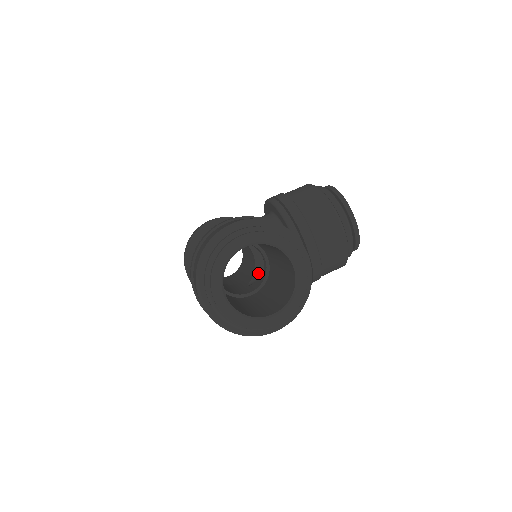
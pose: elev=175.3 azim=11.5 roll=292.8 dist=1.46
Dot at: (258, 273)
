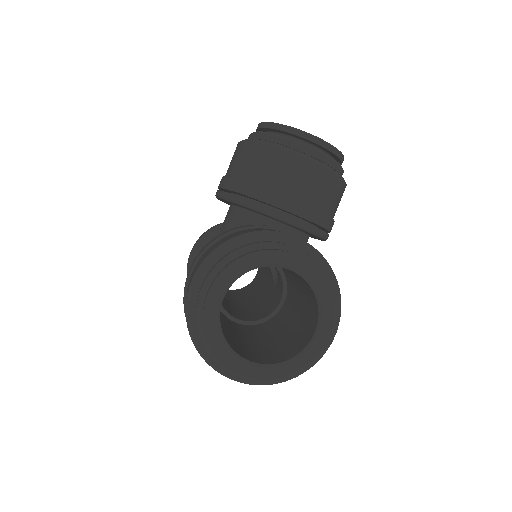
Dot at: occluded
